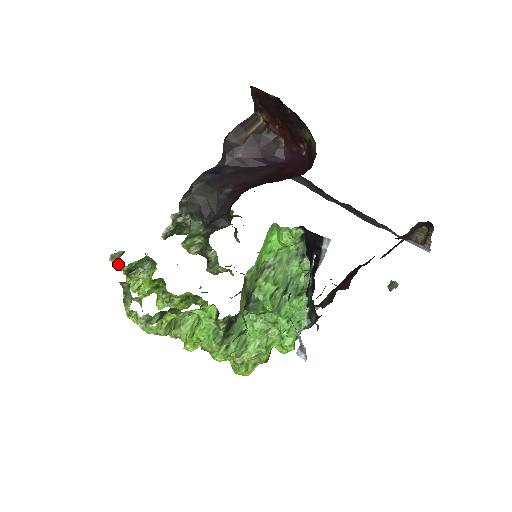
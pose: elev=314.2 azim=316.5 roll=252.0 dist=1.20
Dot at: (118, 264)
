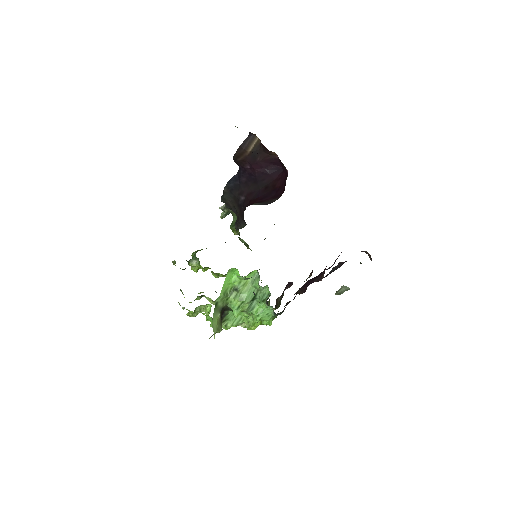
Dot at: occluded
